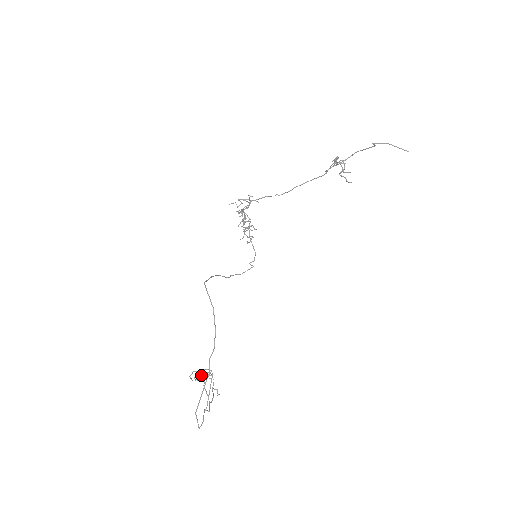
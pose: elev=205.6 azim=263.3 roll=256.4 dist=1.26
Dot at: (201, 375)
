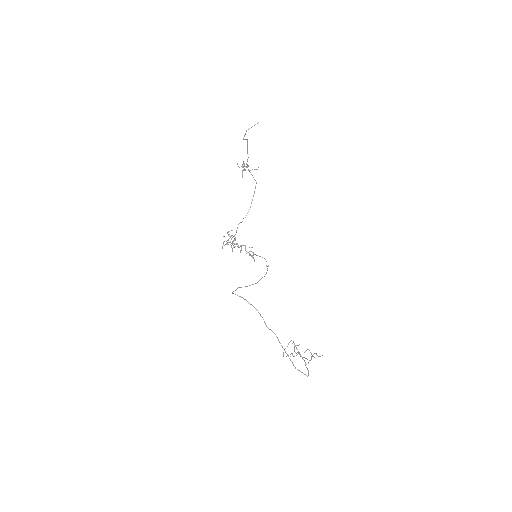
Dot at: (296, 353)
